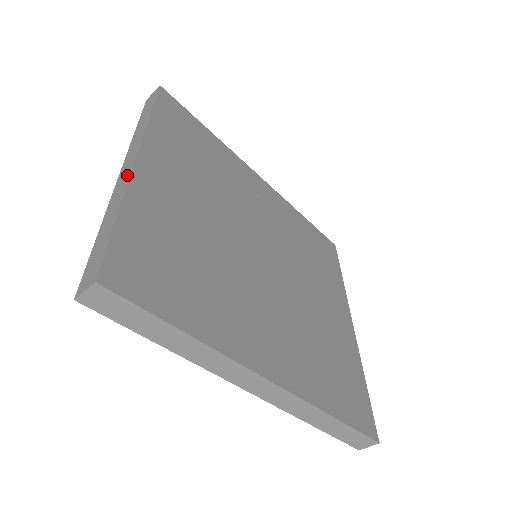
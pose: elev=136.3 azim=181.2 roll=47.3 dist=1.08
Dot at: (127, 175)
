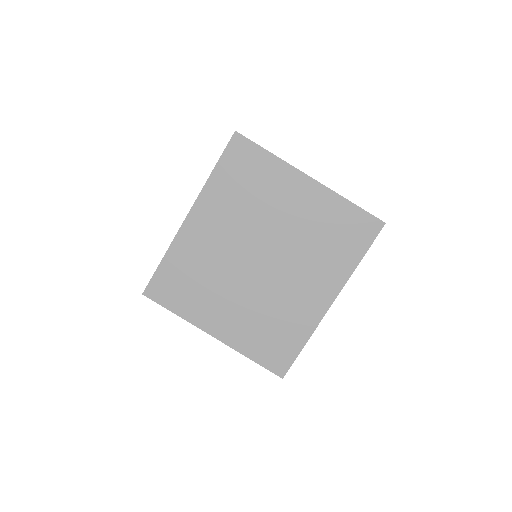
Dot at: (224, 343)
